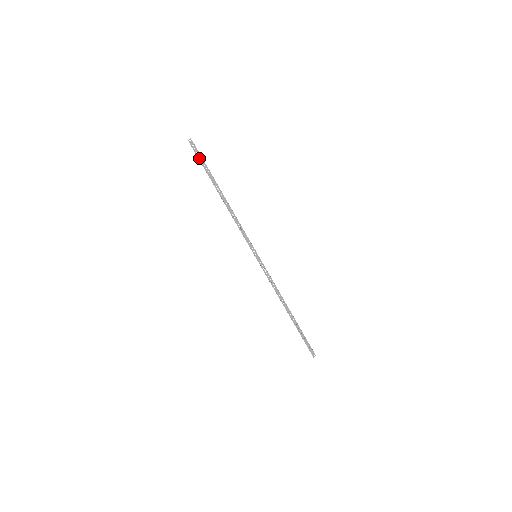
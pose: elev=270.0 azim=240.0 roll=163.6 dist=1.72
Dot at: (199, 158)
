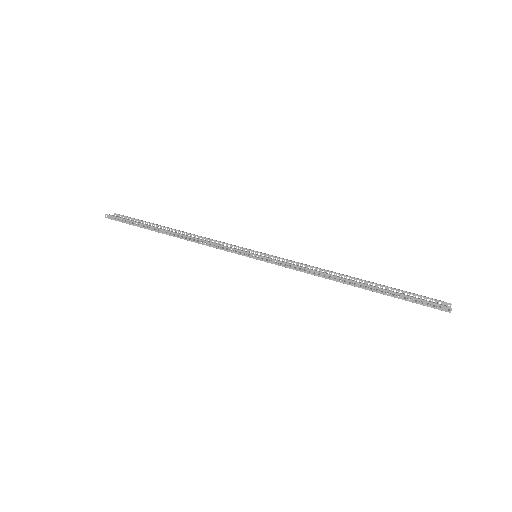
Dot at: (124, 222)
